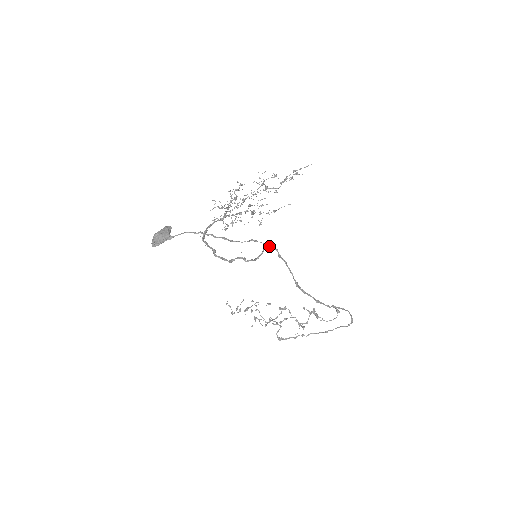
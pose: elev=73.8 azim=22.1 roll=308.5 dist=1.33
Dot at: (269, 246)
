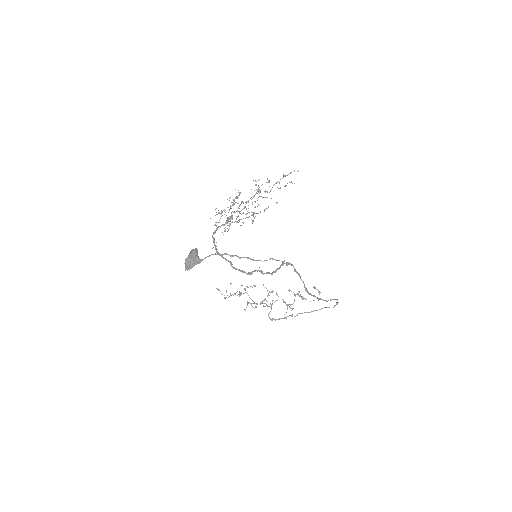
Dot at: (286, 263)
